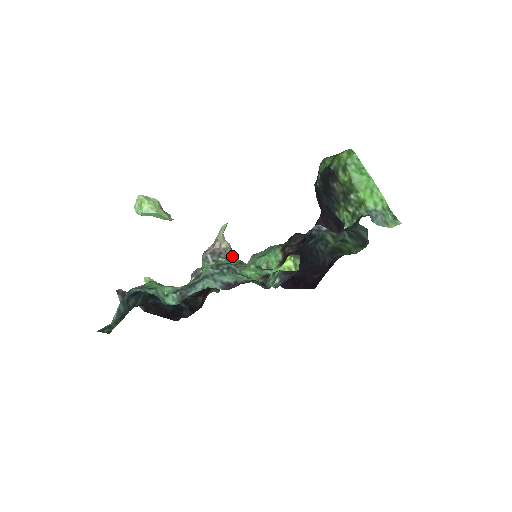
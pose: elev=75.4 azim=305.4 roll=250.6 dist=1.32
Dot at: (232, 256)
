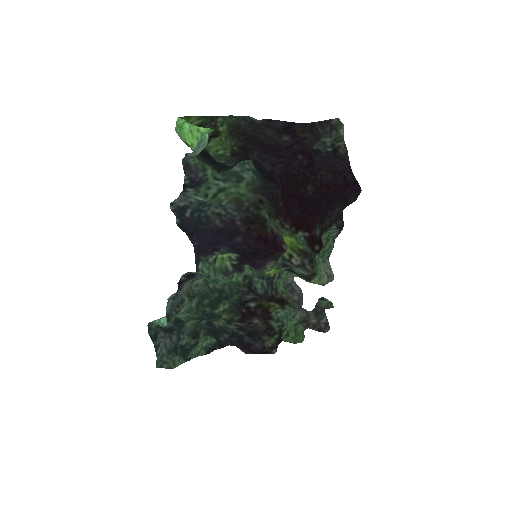
Dot at: occluded
